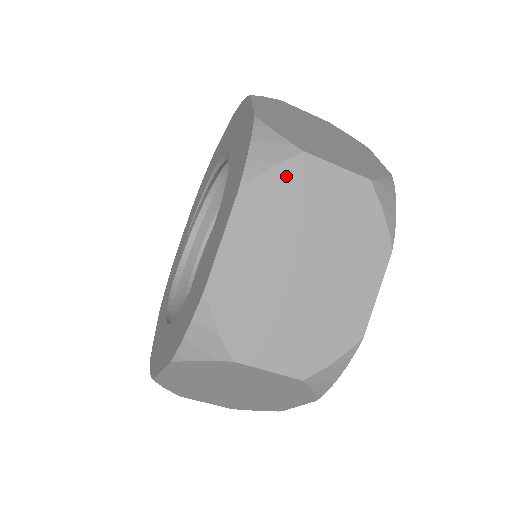
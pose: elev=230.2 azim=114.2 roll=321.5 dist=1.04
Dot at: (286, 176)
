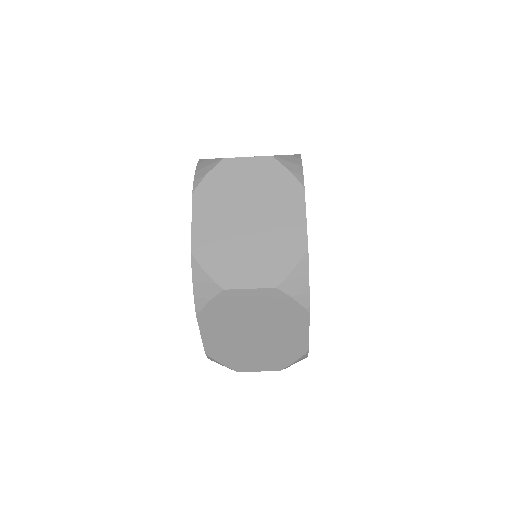
Dot at: (219, 303)
